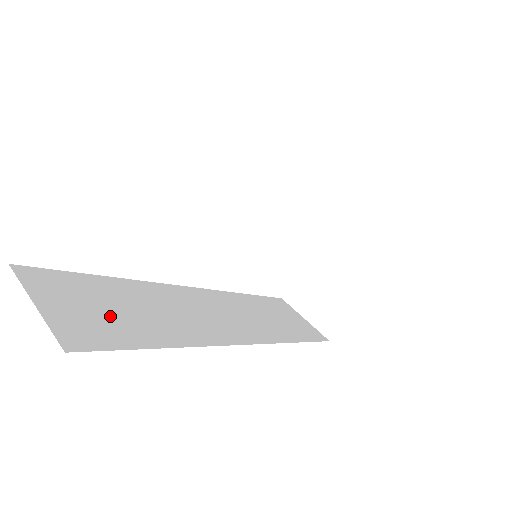
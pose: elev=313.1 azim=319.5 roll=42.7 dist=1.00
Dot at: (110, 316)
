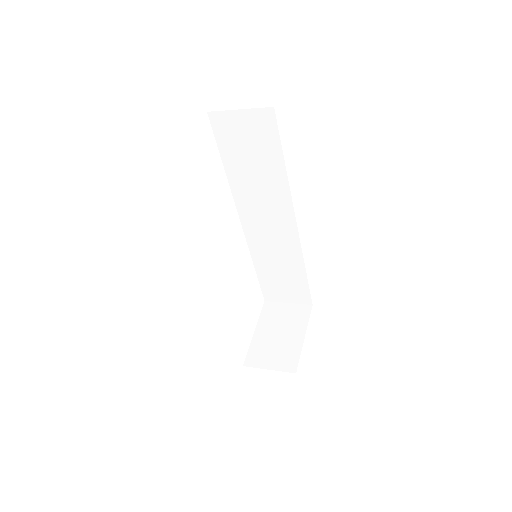
Dot at: occluded
